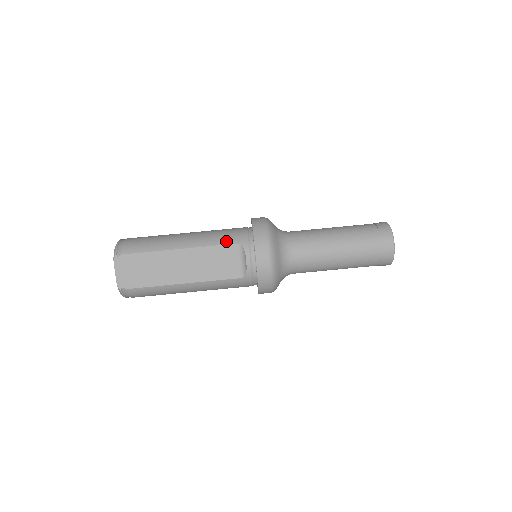
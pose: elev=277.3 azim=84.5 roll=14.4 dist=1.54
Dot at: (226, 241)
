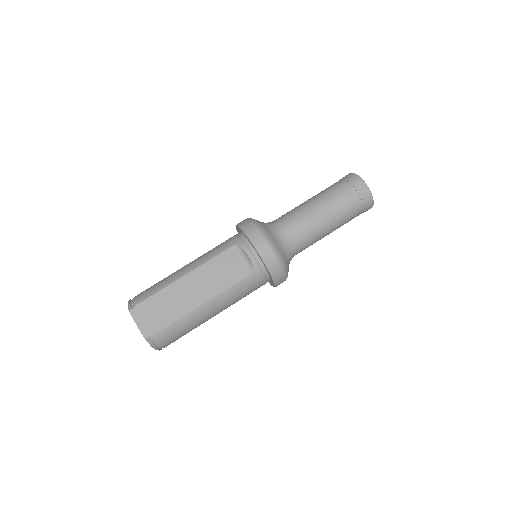
Dot at: (222, 249)
